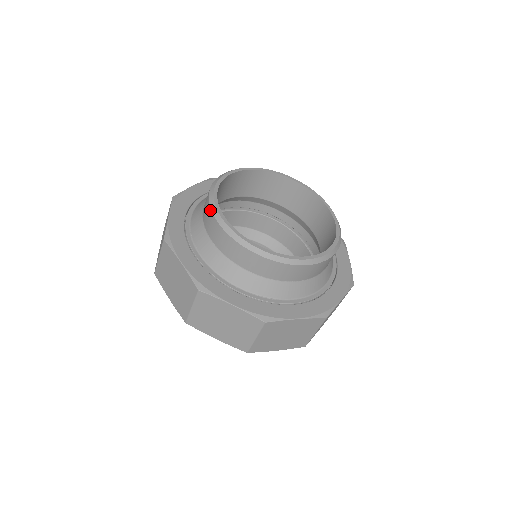
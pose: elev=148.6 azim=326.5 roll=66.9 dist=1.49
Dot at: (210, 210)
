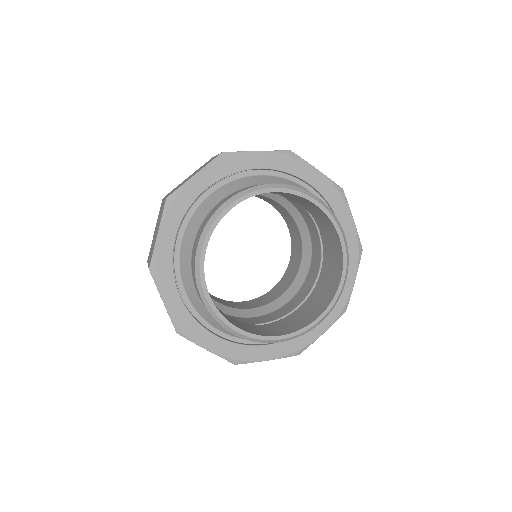
Dot at: (207, 222)
